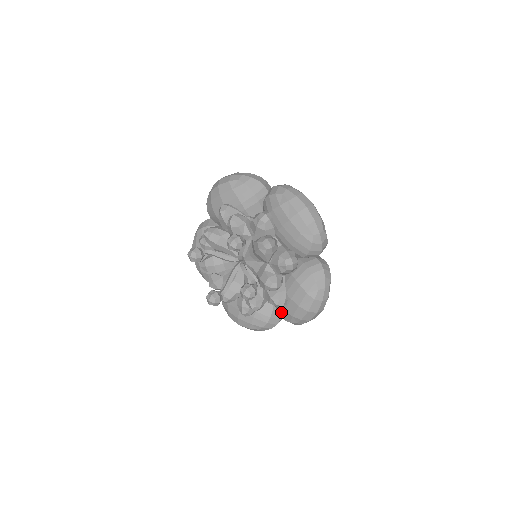
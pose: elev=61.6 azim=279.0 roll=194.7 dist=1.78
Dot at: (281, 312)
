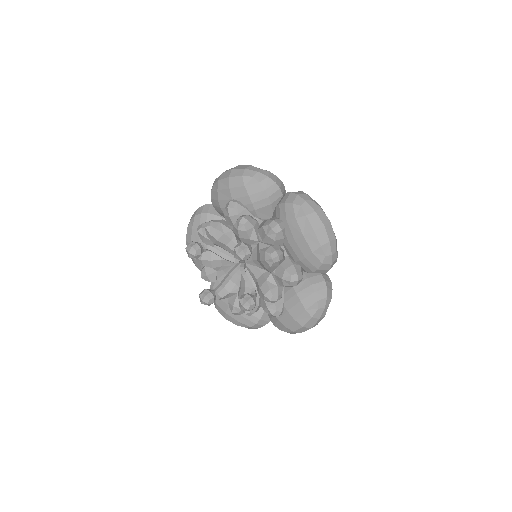
Dot at: (273, 319)
